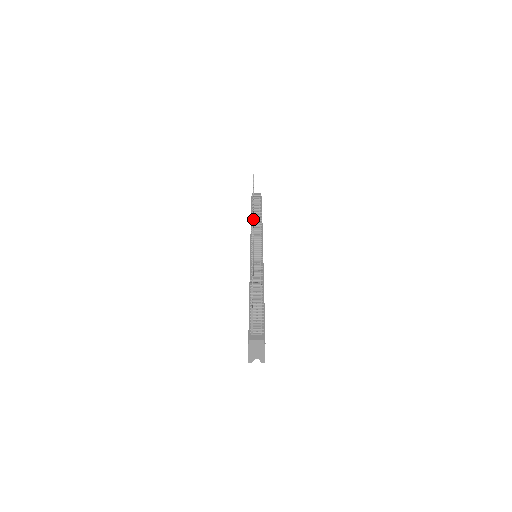
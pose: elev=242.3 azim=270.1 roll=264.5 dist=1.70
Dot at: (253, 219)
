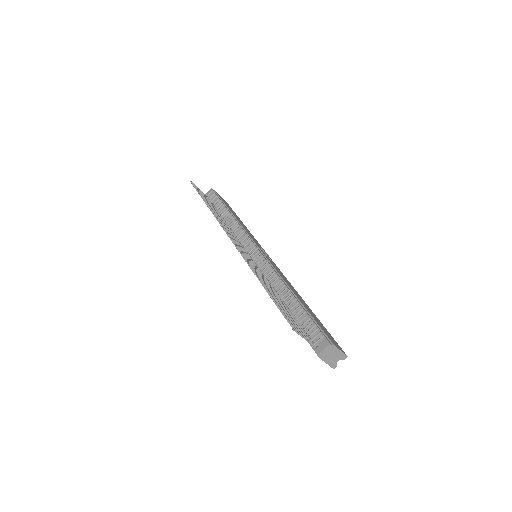
Dot at: (224, 227)
